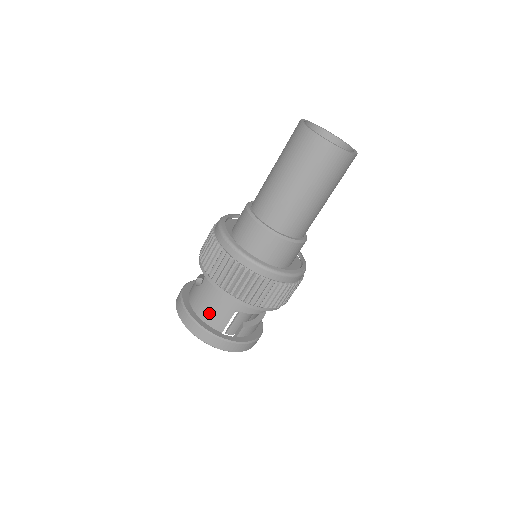
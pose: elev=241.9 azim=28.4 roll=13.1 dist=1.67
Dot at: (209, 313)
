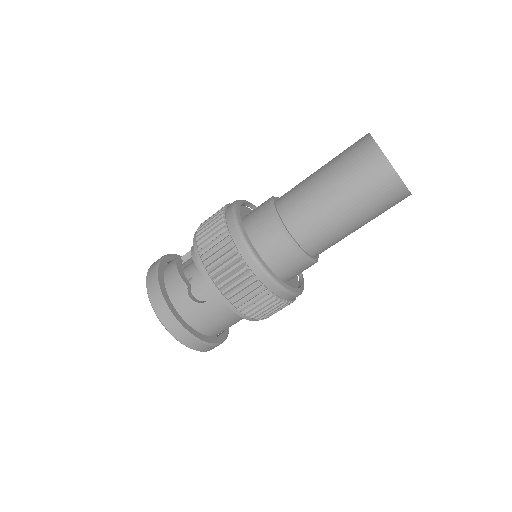
Dot at: (213, 328)
